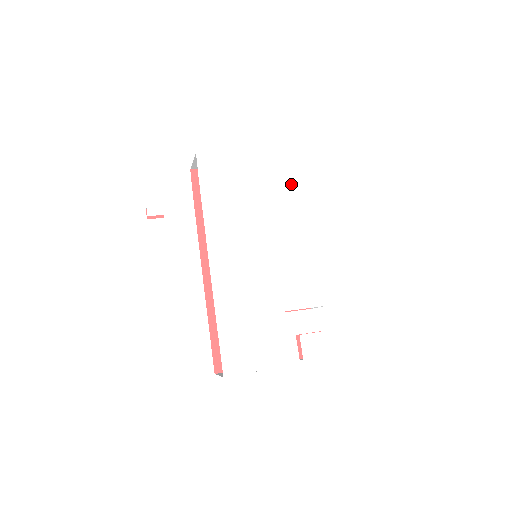
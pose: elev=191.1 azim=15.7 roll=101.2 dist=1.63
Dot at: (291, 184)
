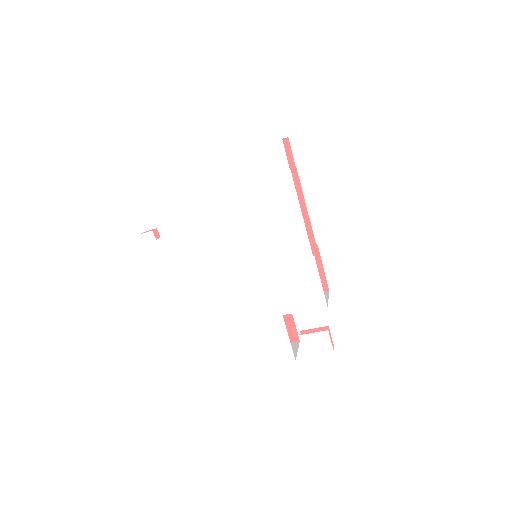
Dot at: (274, 183)
